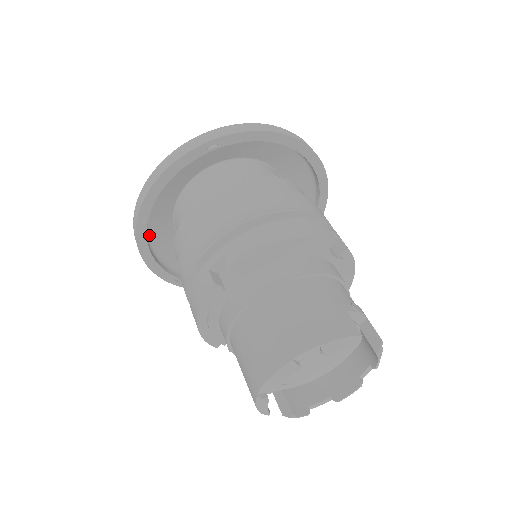
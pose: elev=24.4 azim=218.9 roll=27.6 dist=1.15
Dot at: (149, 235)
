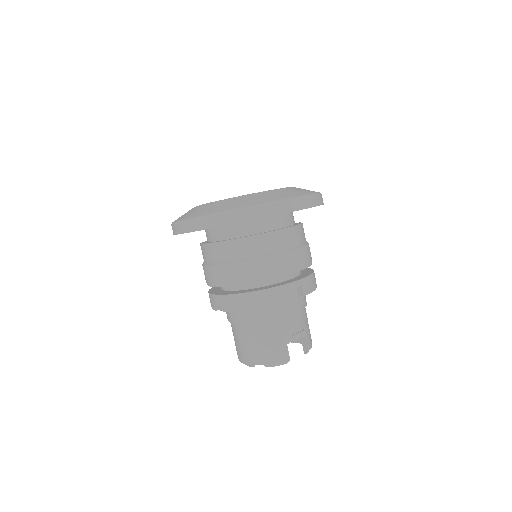
Dot at: occluded
